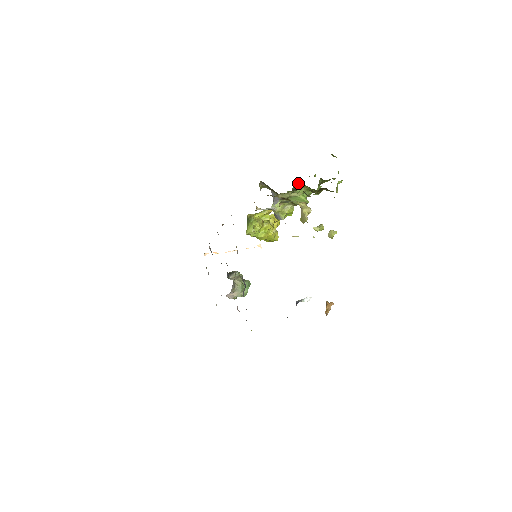
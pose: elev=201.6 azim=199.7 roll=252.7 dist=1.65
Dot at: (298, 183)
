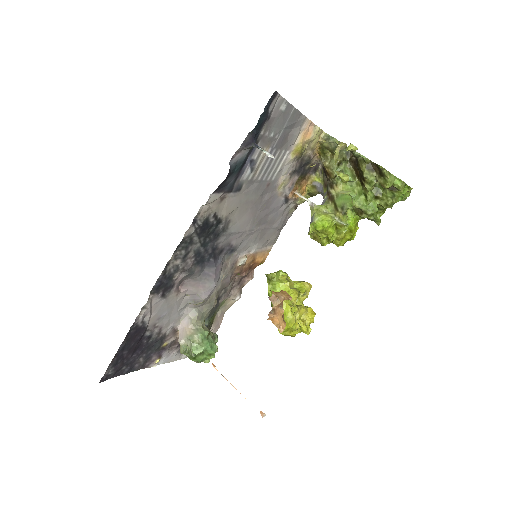
Dot at: (353, 171)
